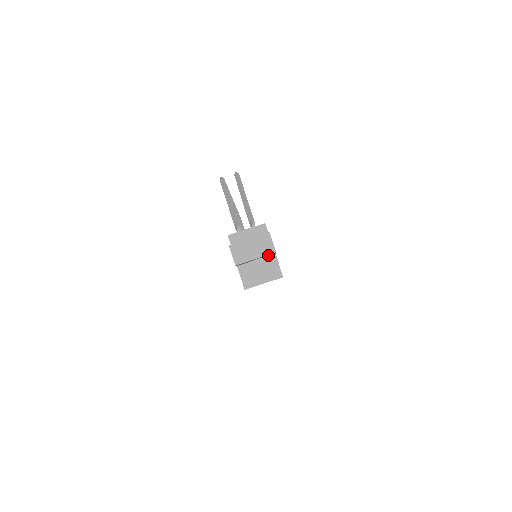
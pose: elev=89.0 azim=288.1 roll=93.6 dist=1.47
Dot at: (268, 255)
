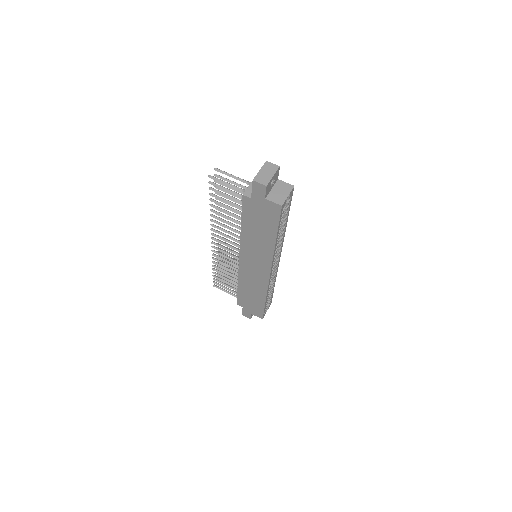
Dot at: (276, 179)
